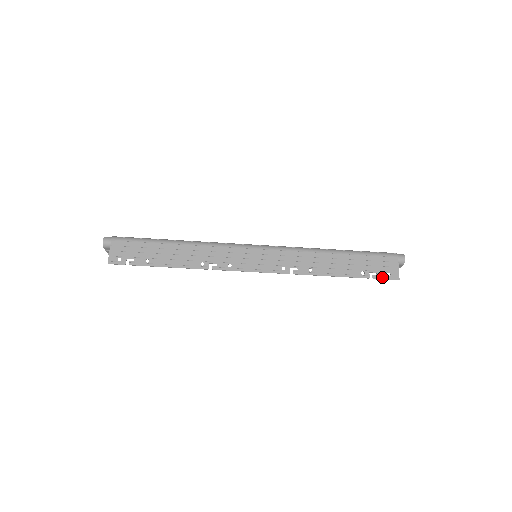
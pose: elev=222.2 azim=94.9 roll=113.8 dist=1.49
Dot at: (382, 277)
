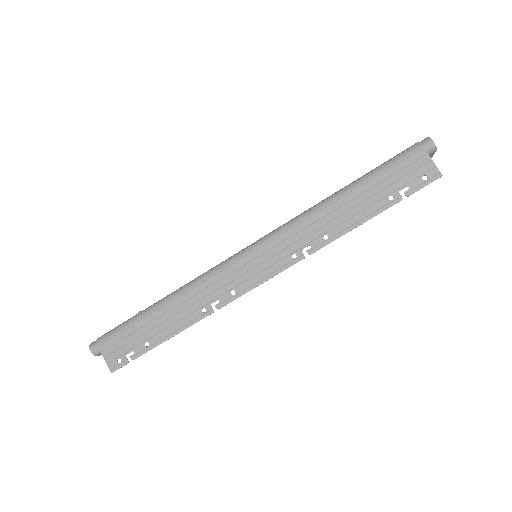
Dot at: (418, 187)
